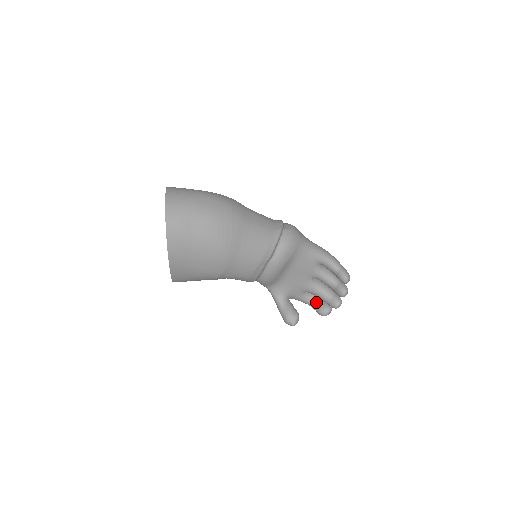
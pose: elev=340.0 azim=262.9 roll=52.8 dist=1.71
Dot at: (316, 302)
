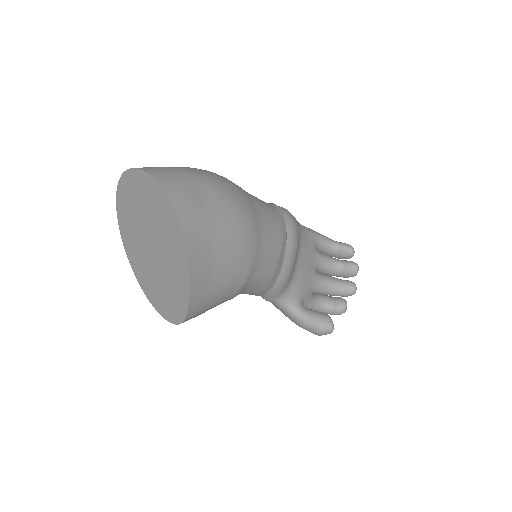
Dot at: (327, 301)
